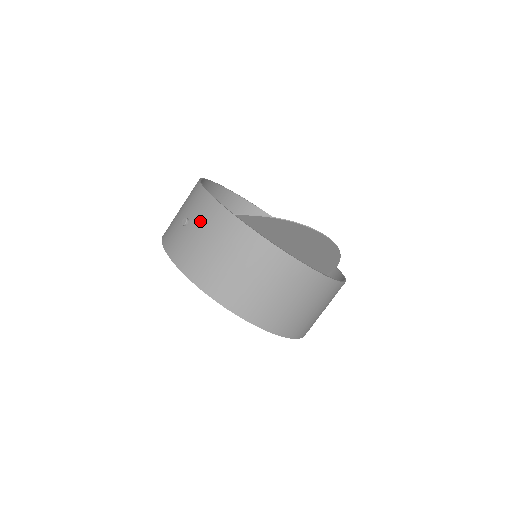
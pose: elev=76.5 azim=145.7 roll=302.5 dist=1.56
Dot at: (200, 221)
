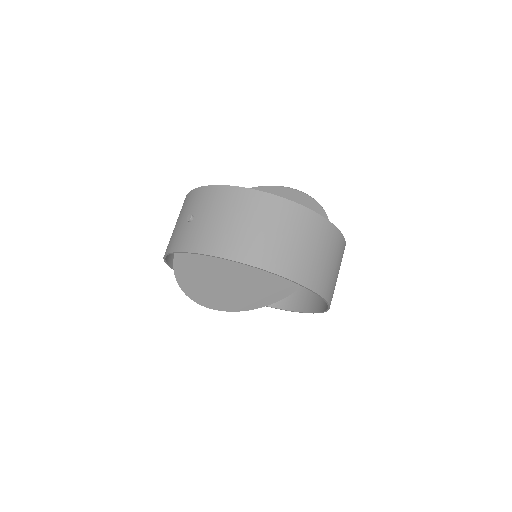
Dot at: (206, 207)
